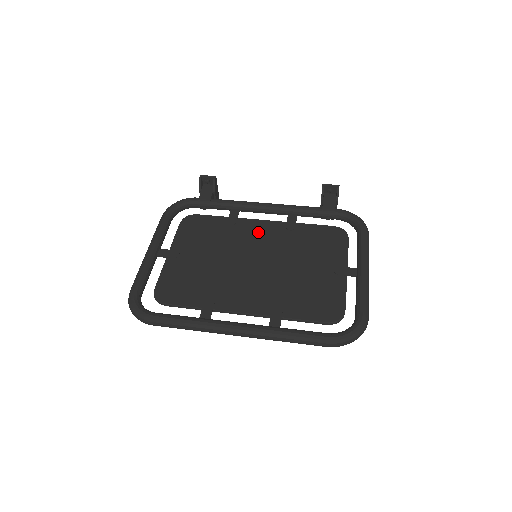
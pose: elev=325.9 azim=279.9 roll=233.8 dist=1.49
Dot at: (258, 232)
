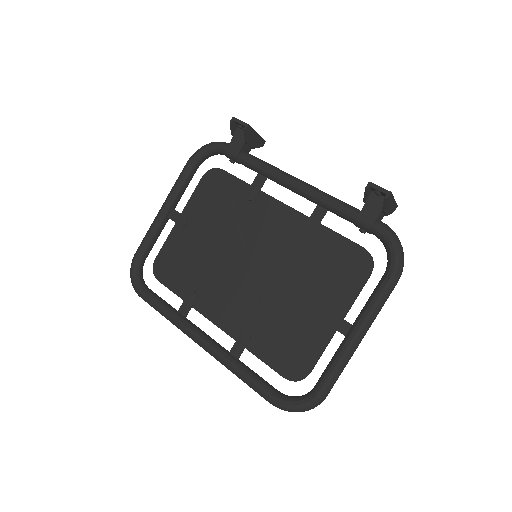
Dot at: (271, 222)
